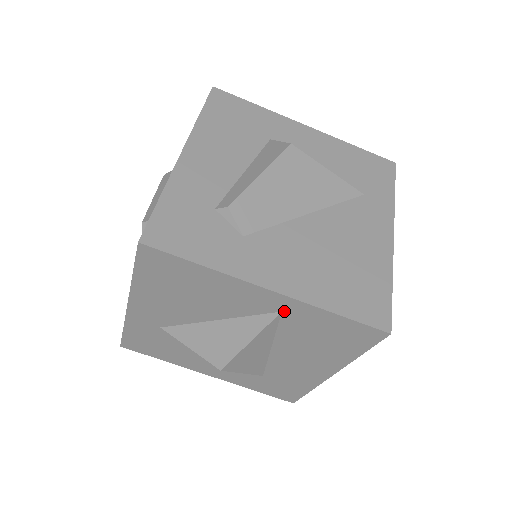
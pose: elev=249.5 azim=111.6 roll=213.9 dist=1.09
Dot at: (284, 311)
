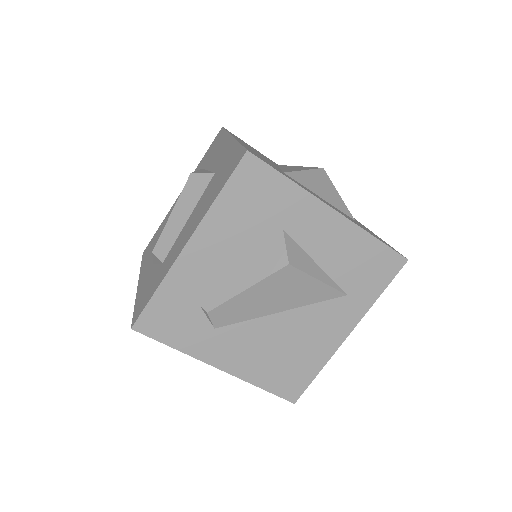
Dot at: occluded
